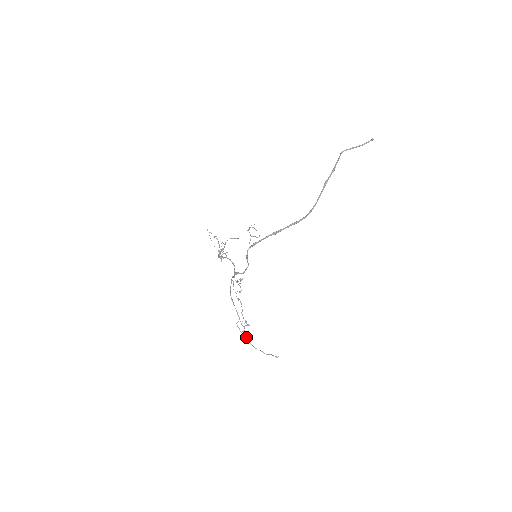
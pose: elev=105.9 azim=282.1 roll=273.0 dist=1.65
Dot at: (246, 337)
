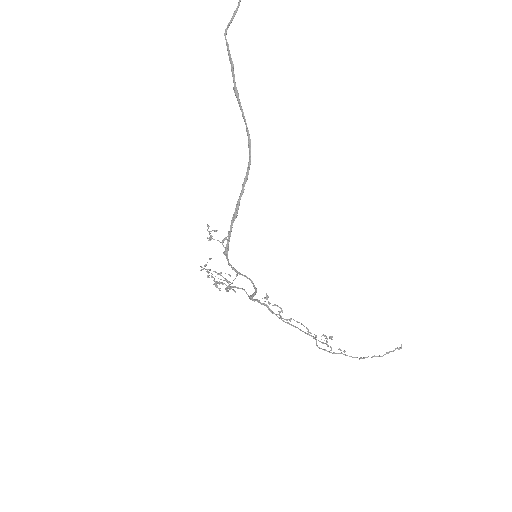
Dot at: occluded
